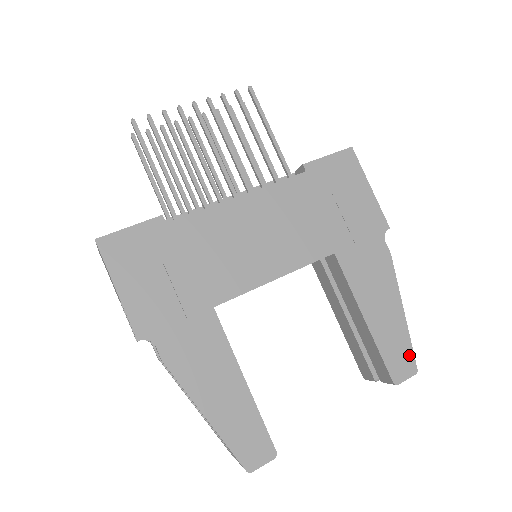
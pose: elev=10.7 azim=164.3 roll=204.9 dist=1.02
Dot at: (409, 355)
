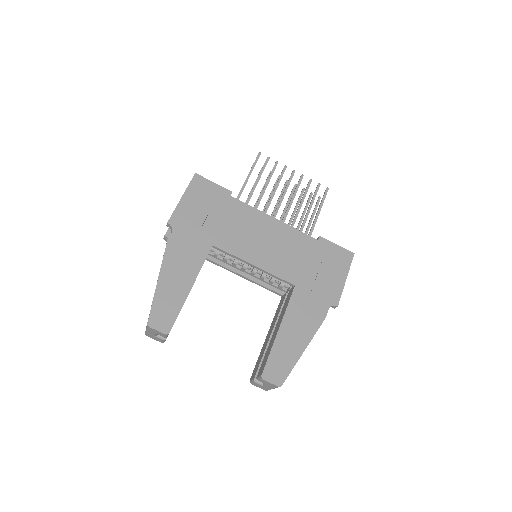
Dot at: (285, 373)
